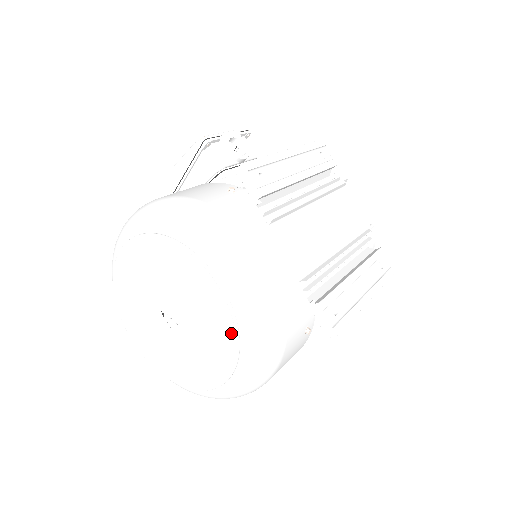
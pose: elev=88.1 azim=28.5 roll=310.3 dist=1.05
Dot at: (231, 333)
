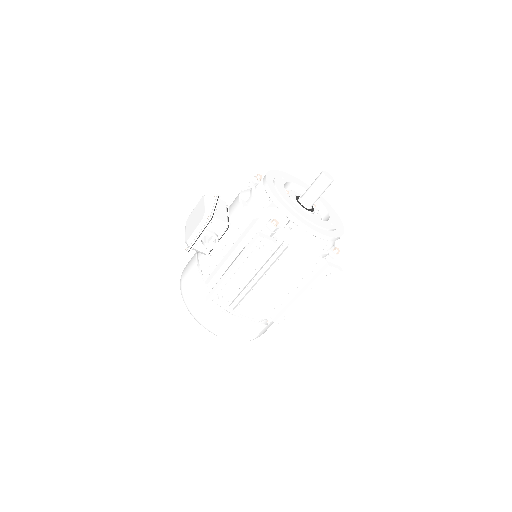
Dot at: occluded
